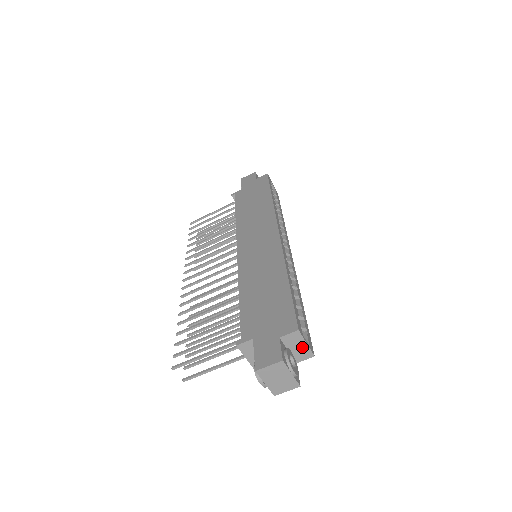
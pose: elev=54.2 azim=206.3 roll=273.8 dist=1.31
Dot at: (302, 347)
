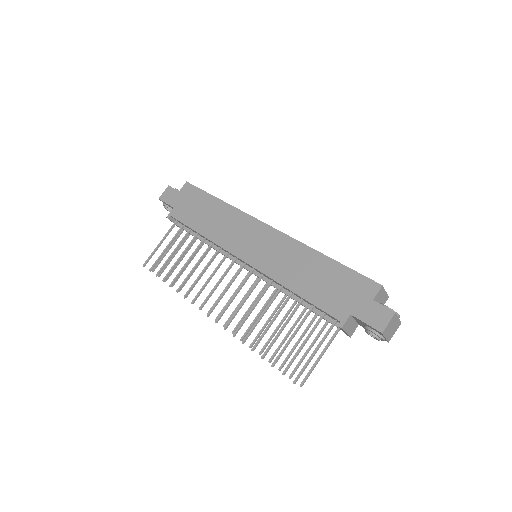
Dot at: (383, 296)
